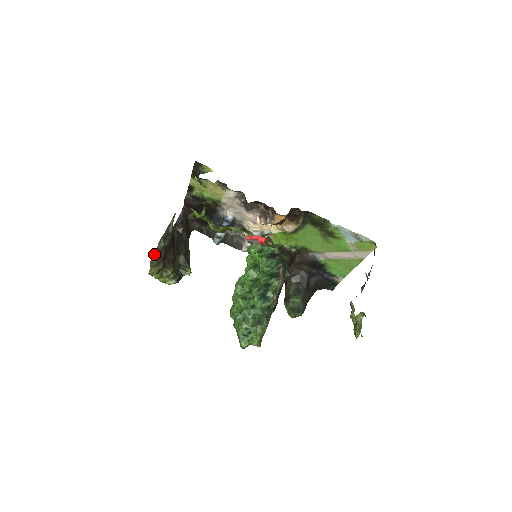
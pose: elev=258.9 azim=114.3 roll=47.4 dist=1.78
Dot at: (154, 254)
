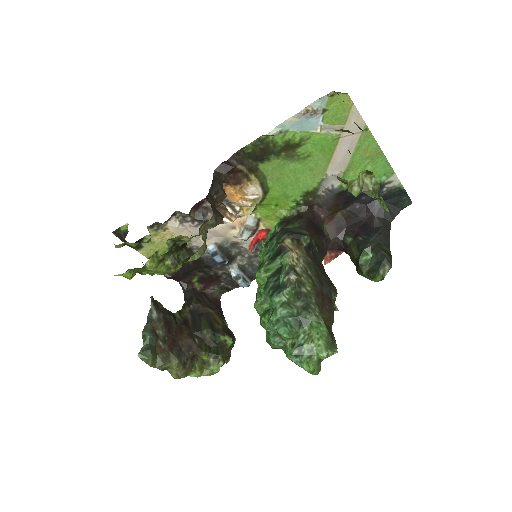
Dot at: (140, 354)
